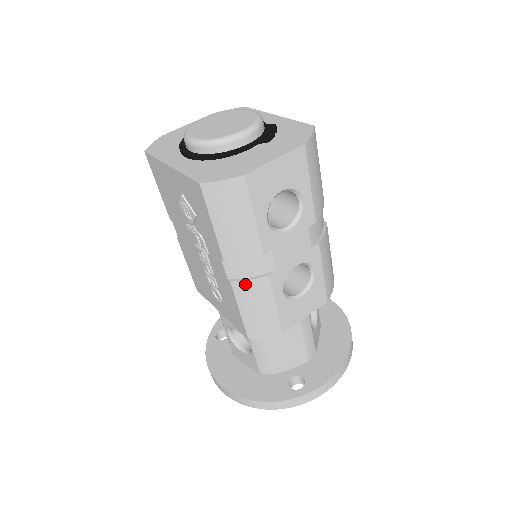
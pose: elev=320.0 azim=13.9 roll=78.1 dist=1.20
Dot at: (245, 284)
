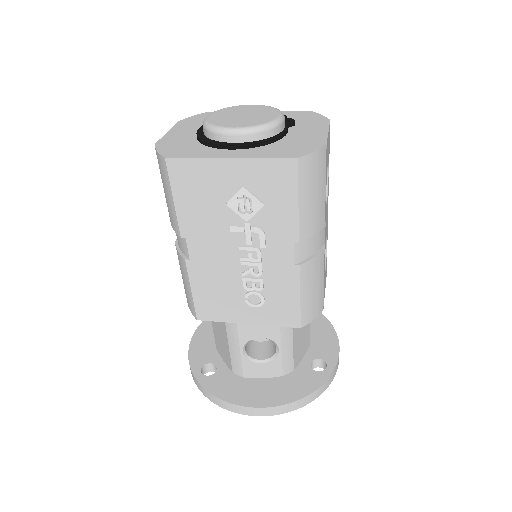
Dot at: (310, 263)
